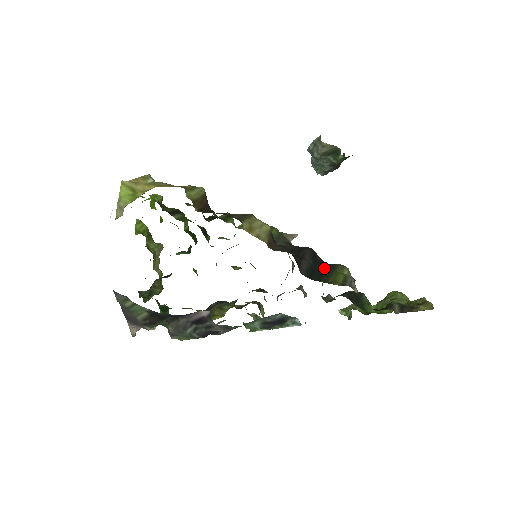
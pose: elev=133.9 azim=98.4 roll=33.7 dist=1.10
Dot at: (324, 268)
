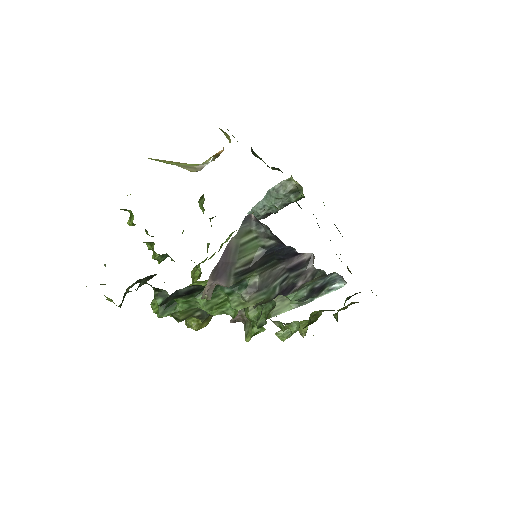
Dot at: occluded
